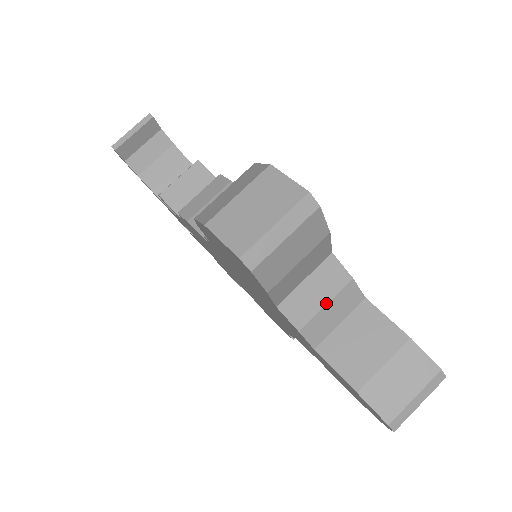
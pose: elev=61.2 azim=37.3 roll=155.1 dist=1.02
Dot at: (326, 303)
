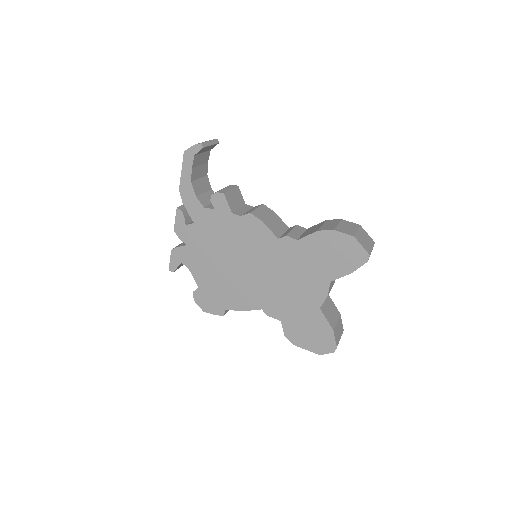
Dot at: (331, 288)
